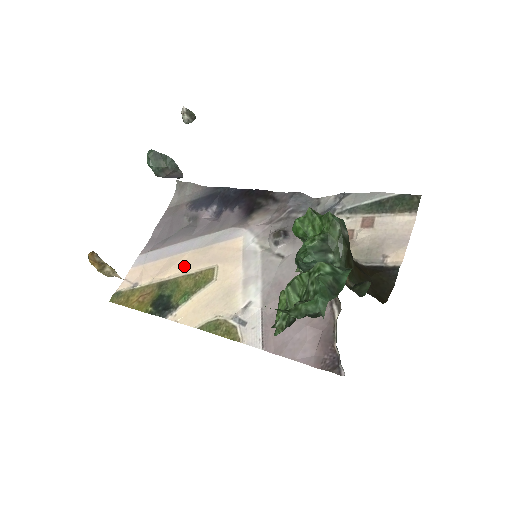
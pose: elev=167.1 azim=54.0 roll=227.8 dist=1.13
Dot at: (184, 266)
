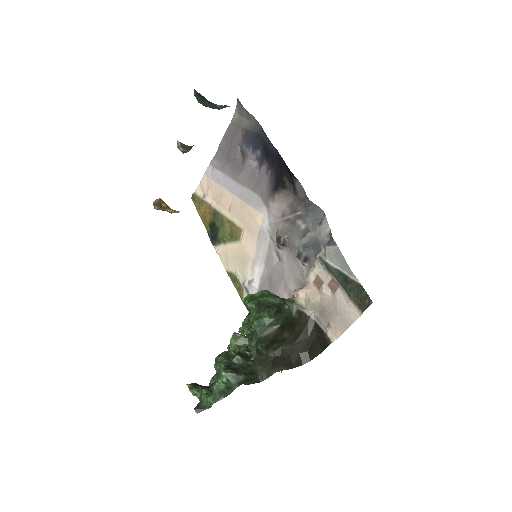
Dot at: (228, 208)
